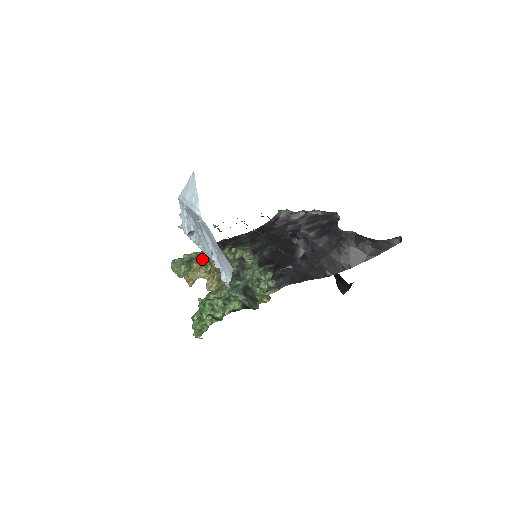
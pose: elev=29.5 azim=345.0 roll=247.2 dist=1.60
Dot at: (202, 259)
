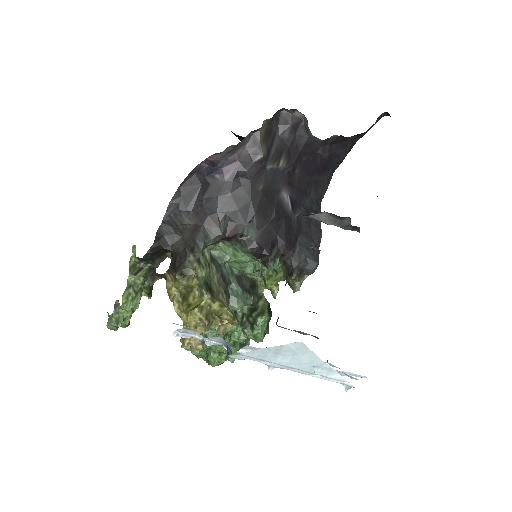
Dot at: (207, 322)
